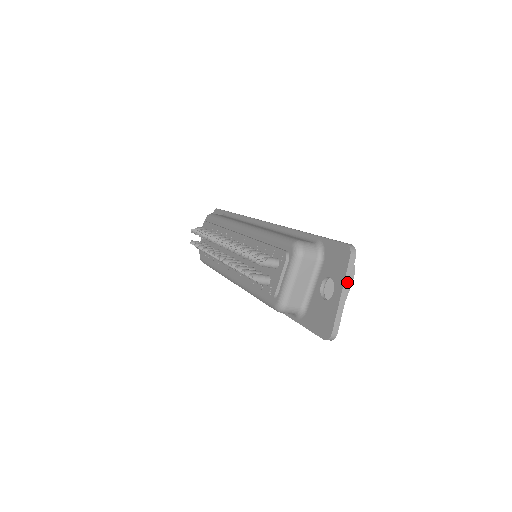
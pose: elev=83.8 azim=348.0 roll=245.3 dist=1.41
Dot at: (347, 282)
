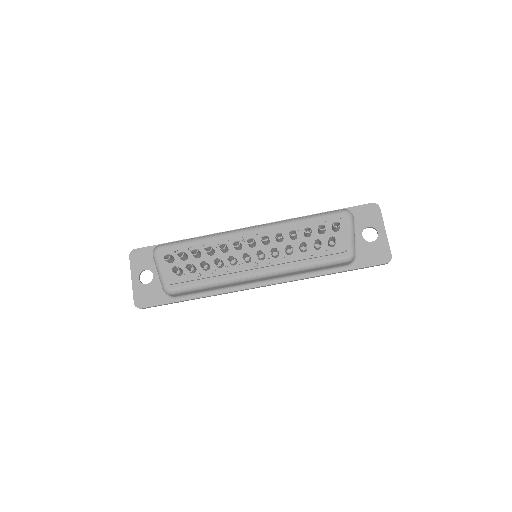
Dot at: (383, 224)
